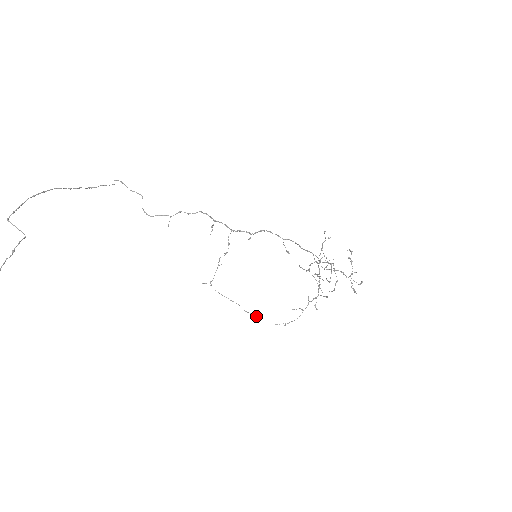
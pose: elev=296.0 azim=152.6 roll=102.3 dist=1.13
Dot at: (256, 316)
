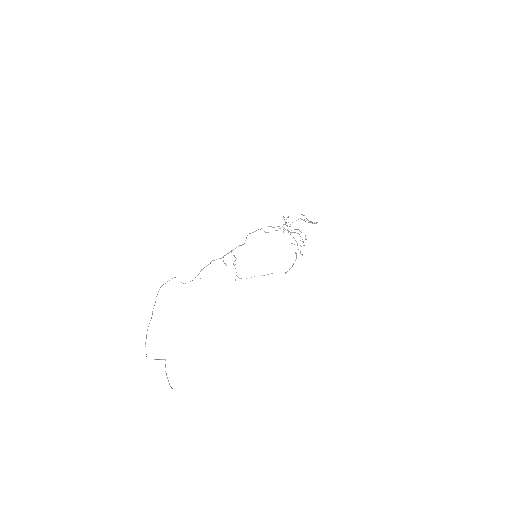
Dot at: occluded
